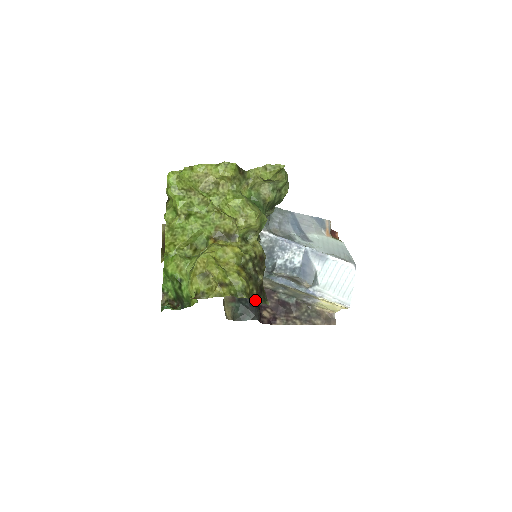
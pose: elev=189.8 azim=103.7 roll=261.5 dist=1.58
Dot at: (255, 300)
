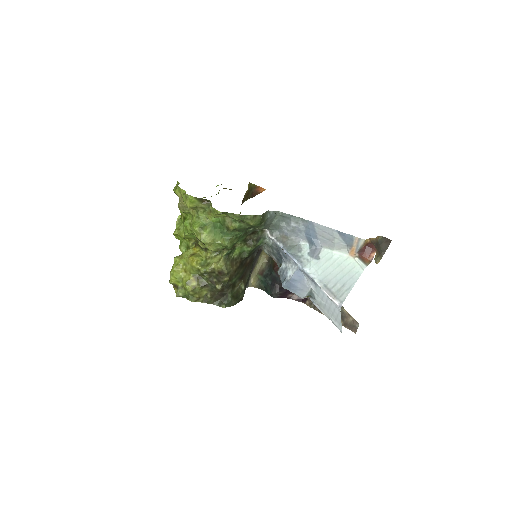
Dot at: (208, 302)
